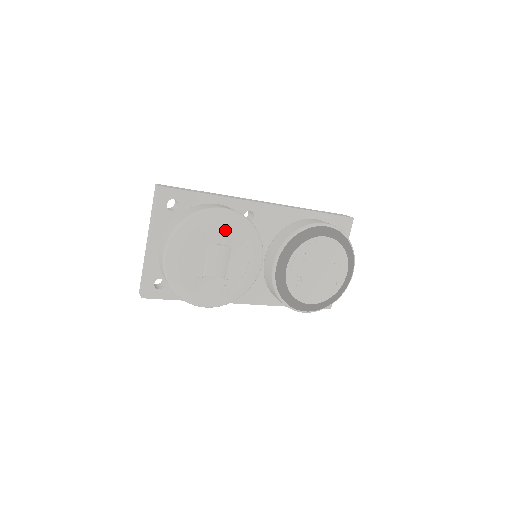
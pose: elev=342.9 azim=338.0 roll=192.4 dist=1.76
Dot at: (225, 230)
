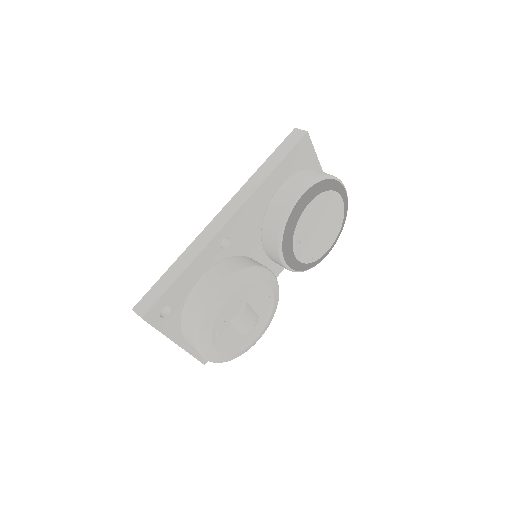
Dot at: (232, 302)
